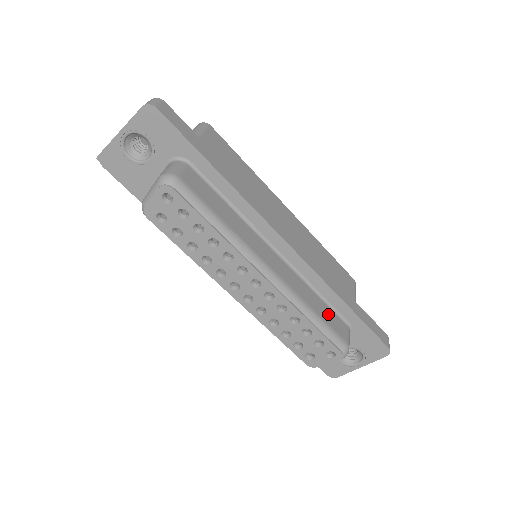
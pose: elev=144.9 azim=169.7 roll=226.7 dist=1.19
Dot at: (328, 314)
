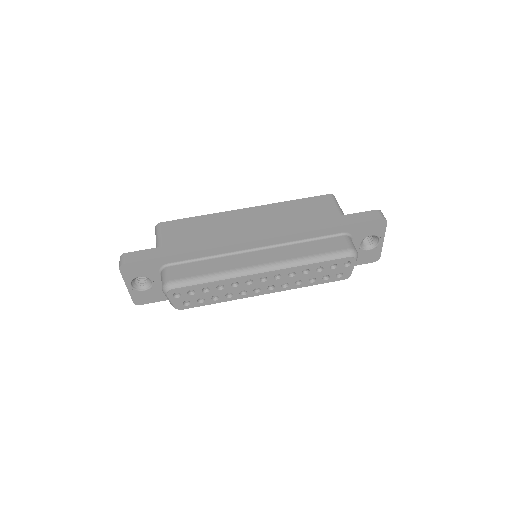
Dot at: (322, 245)
